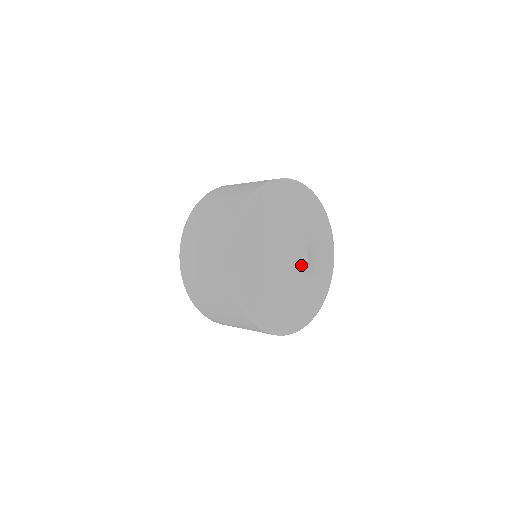
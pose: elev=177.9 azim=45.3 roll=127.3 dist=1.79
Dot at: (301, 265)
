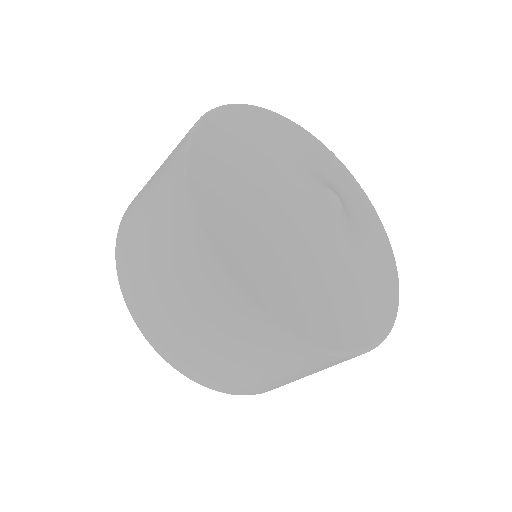
Dot at: (330, 210)
